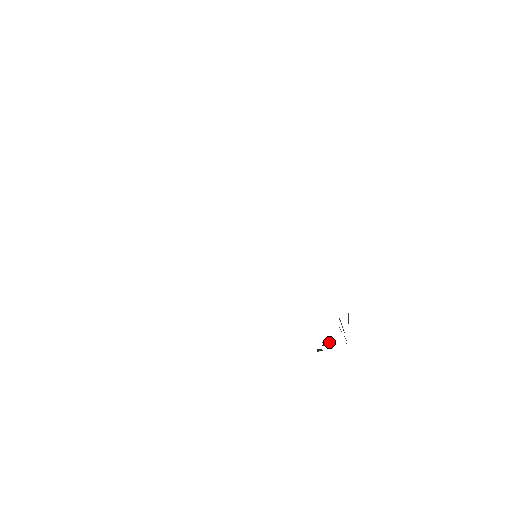
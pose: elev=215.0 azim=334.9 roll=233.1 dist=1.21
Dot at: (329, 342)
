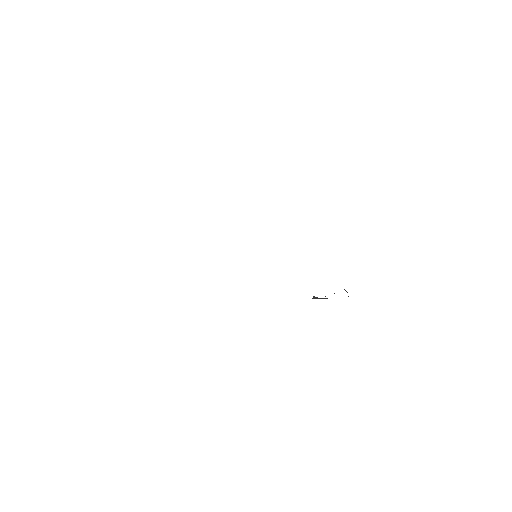
Dot at: occluded
